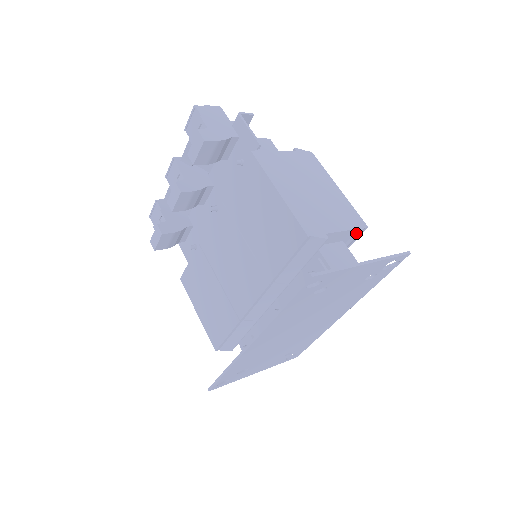
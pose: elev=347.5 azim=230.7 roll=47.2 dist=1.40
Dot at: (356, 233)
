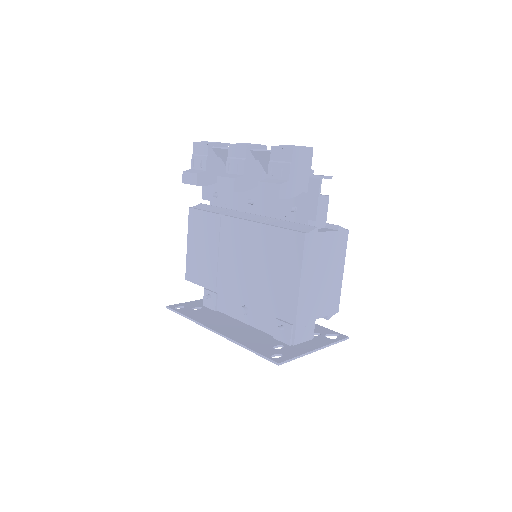
Dot at: (327, 319)
